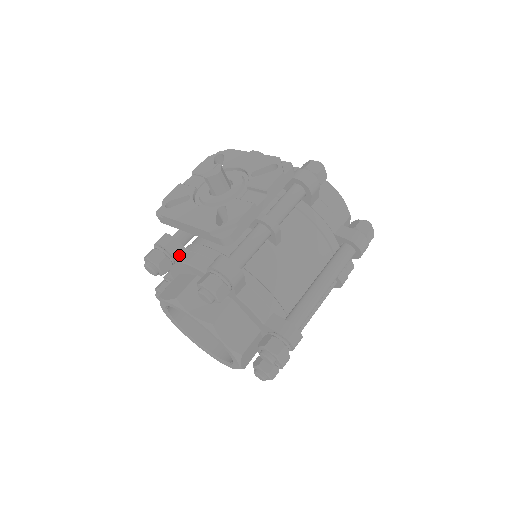
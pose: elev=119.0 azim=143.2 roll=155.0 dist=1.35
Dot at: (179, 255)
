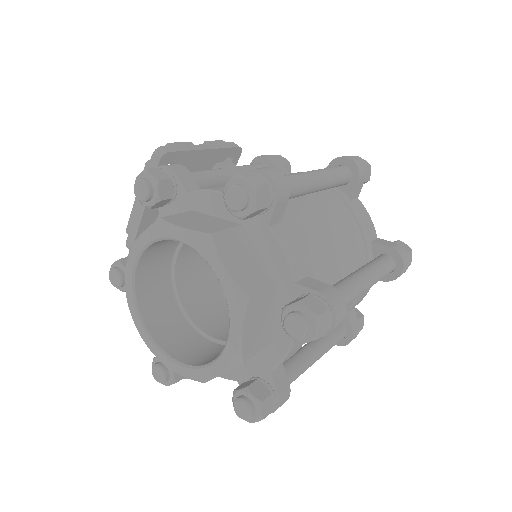
Dot at: occluded
